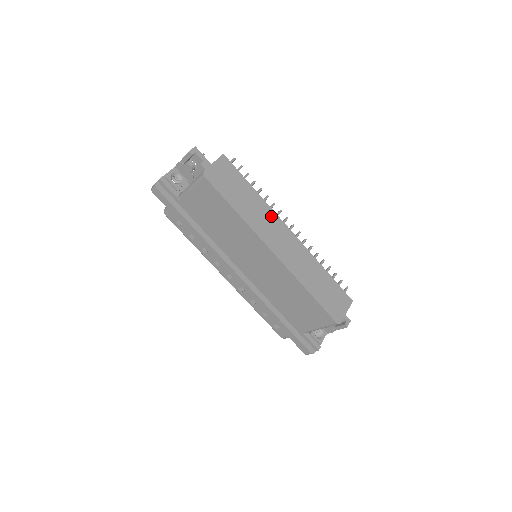
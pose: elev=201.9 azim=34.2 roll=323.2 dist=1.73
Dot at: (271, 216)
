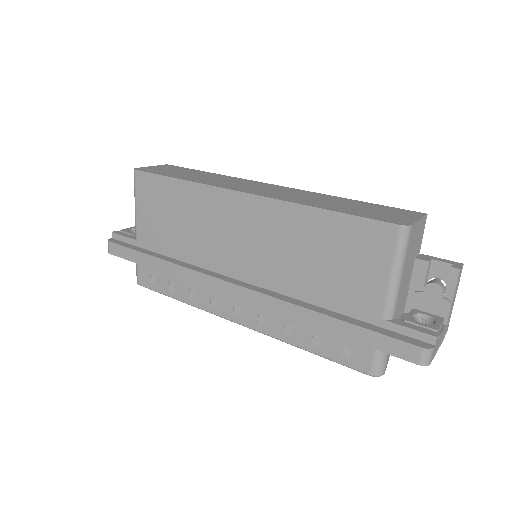
Dot at: (239, 180)
